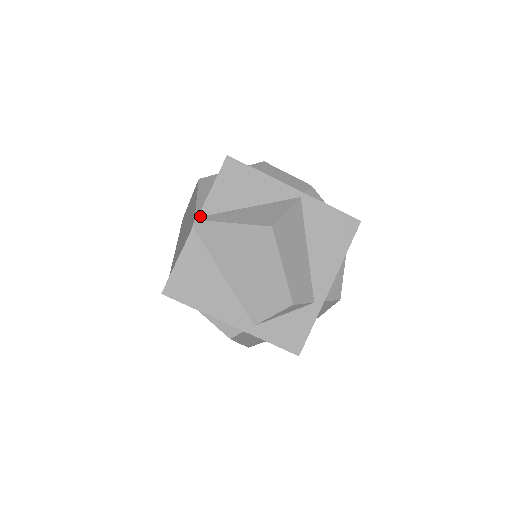
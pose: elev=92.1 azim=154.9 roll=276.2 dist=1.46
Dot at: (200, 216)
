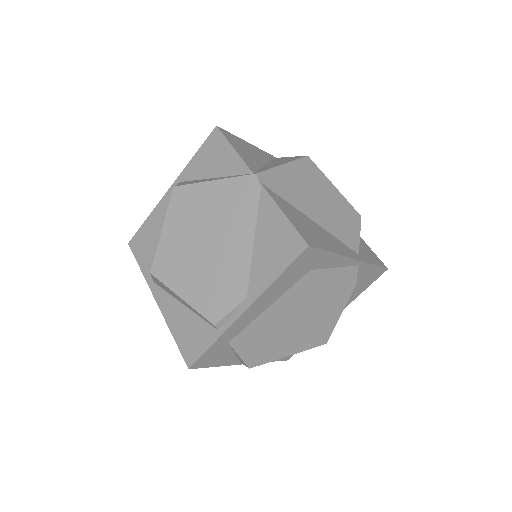
Dot at: (253, 172)
